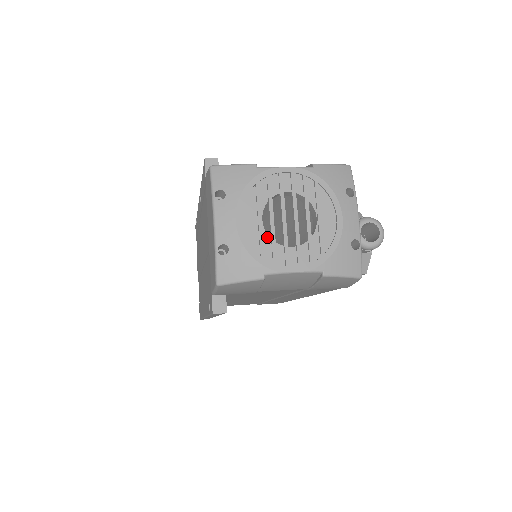
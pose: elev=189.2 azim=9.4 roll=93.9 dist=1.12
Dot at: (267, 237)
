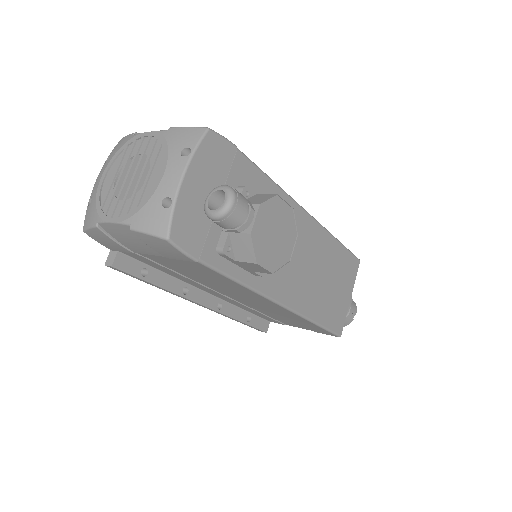
Dot at: (112, 191)
